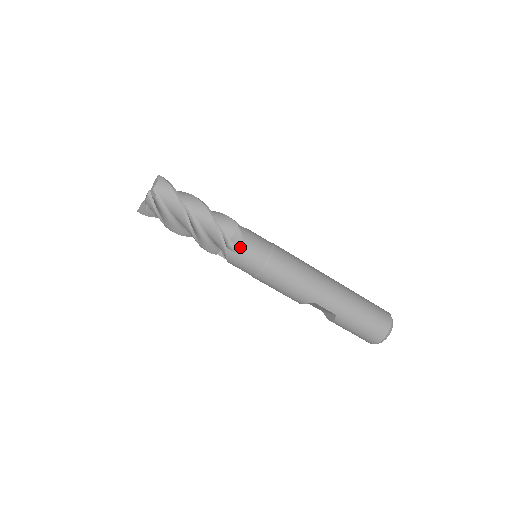
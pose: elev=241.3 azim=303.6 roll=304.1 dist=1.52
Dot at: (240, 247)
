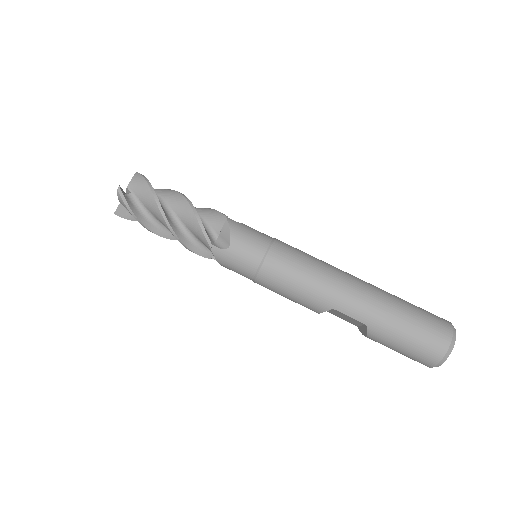
Dot at: (228, 243)
